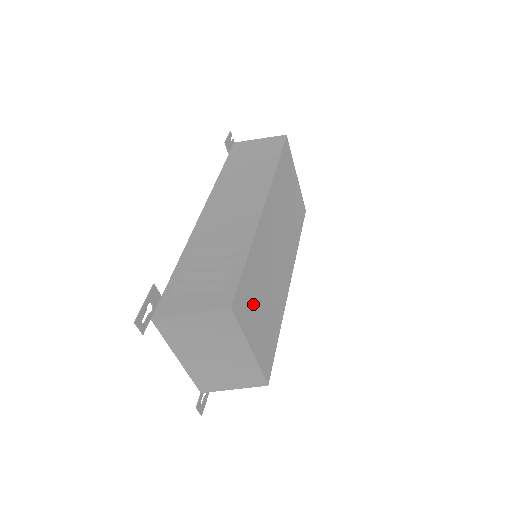
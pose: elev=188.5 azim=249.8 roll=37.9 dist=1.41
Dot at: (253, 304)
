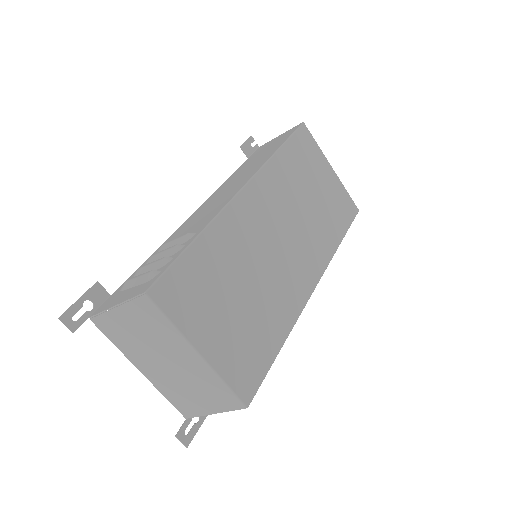
Dot at: (207, 299)
